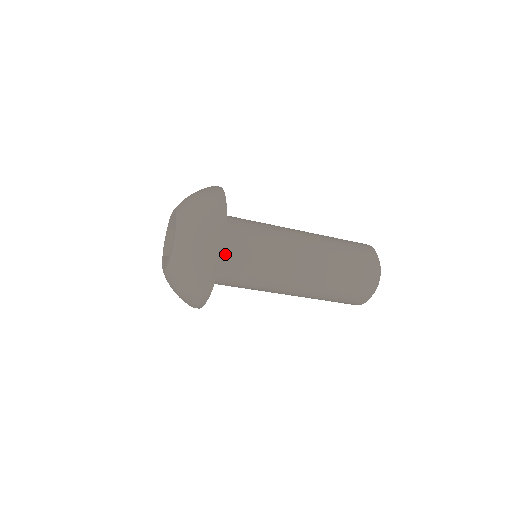
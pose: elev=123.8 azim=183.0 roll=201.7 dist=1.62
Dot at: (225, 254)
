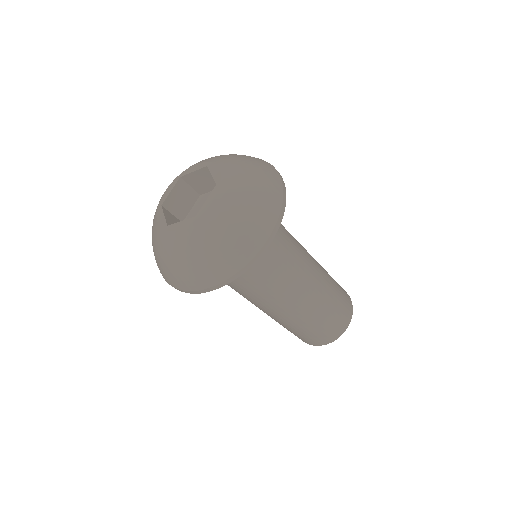
Dot at: occluded
